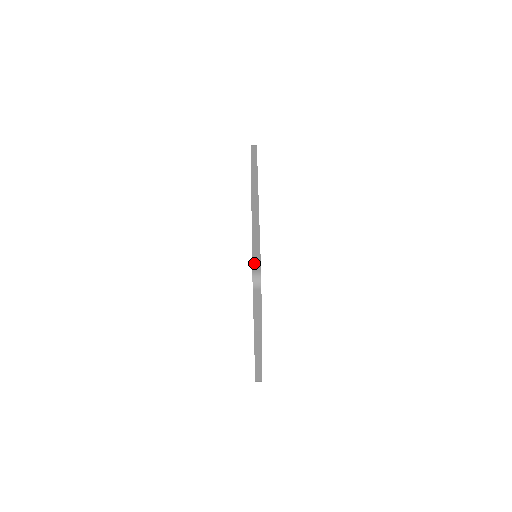
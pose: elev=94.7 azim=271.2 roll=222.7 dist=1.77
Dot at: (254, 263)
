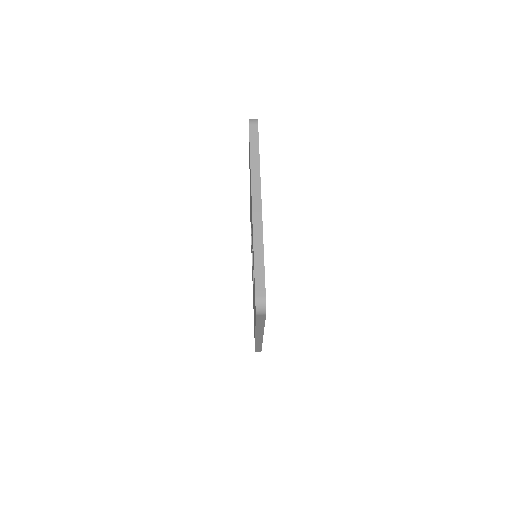
Dot at: occluded
